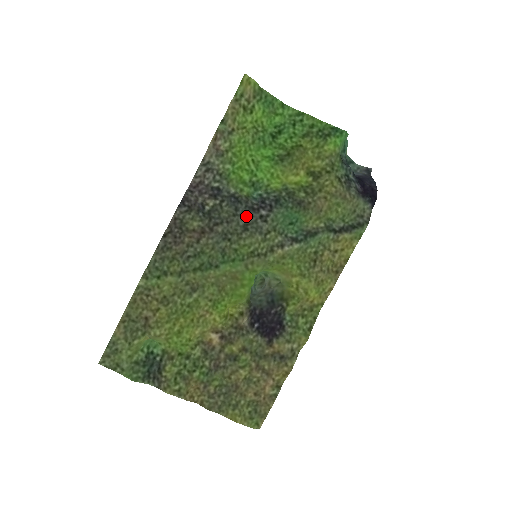
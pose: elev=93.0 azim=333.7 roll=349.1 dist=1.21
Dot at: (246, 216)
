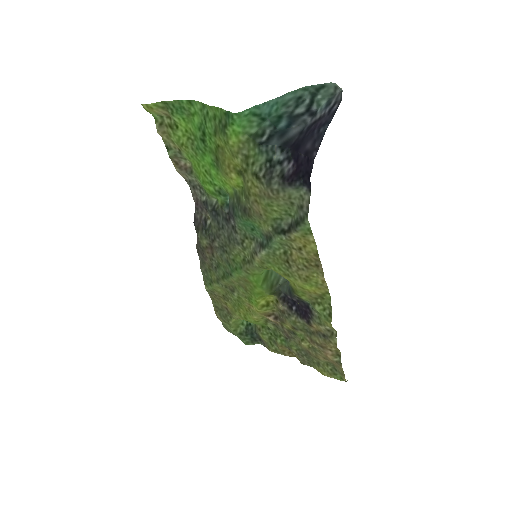
Dot at: (225, 228)
